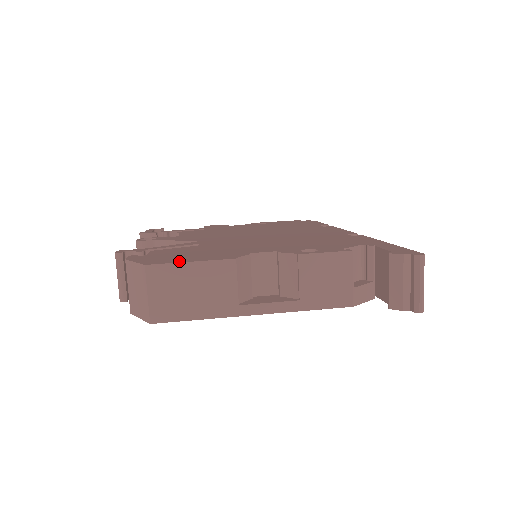
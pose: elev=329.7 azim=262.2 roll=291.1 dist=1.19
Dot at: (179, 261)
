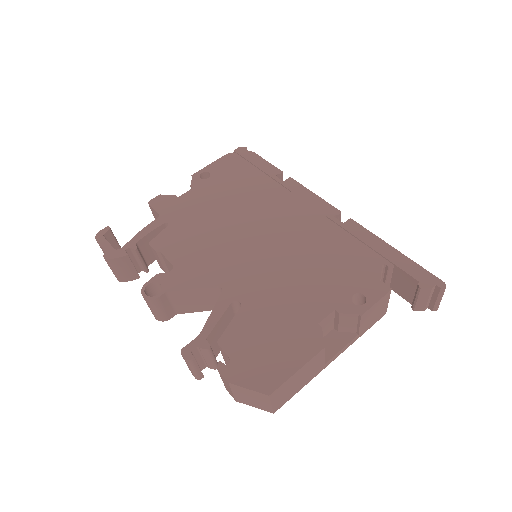
Dot at: (287, 374)
